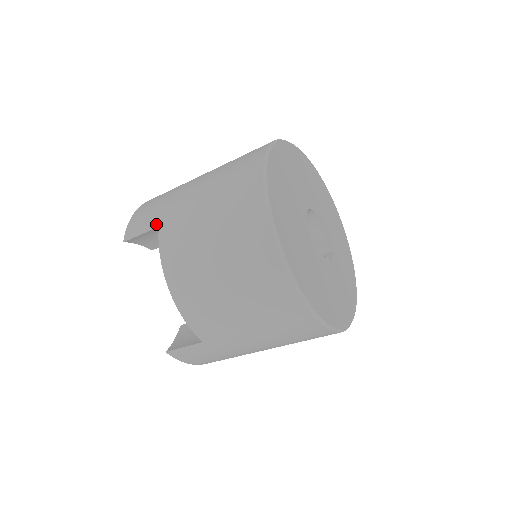
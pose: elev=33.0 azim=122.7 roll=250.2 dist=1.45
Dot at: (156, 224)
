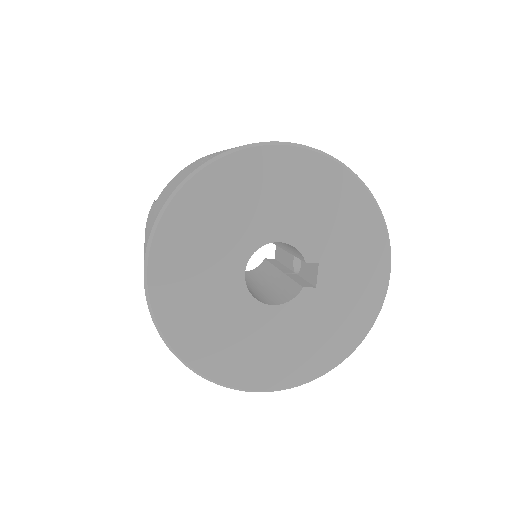
Dot at: occluded
